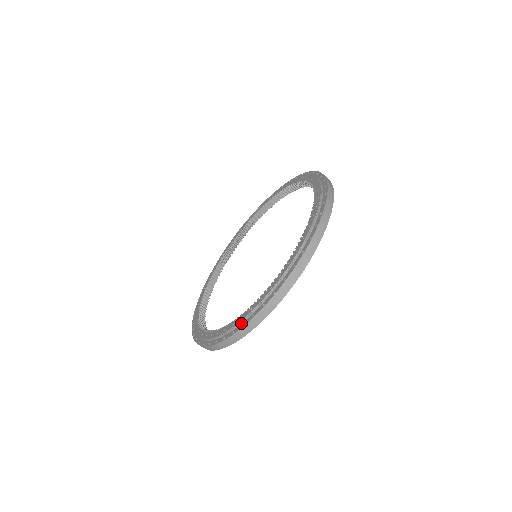
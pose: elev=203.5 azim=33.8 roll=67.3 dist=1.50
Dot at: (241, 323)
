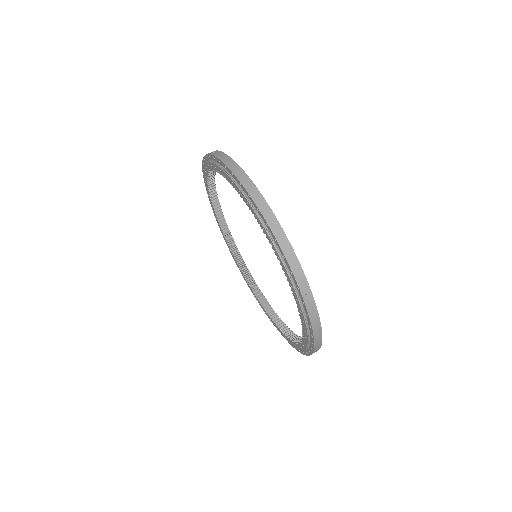
Dot at: (301, 350)
